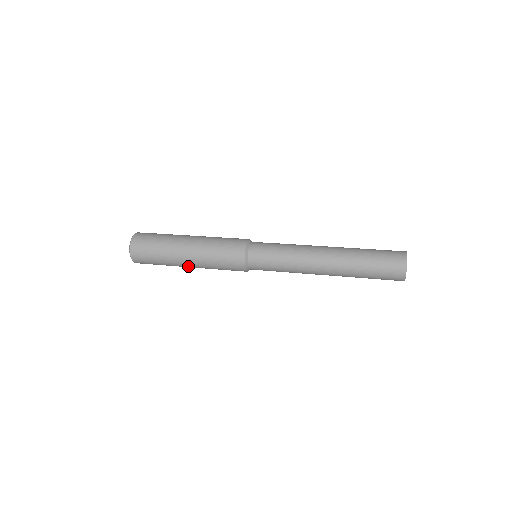
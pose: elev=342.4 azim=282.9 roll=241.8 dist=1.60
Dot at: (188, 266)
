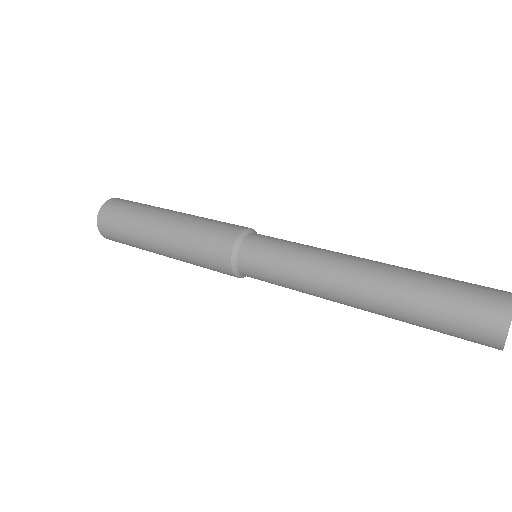
Dot at: (157, 239)
